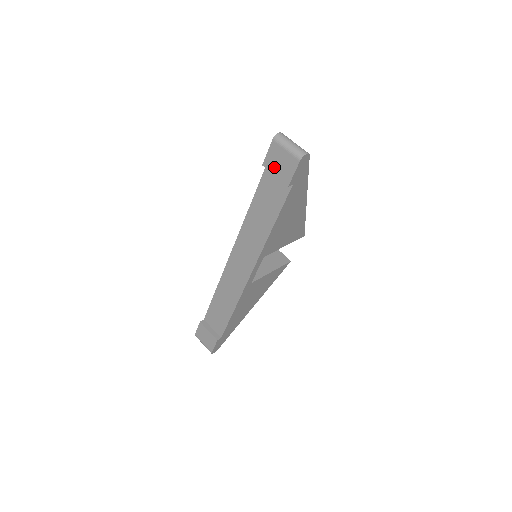
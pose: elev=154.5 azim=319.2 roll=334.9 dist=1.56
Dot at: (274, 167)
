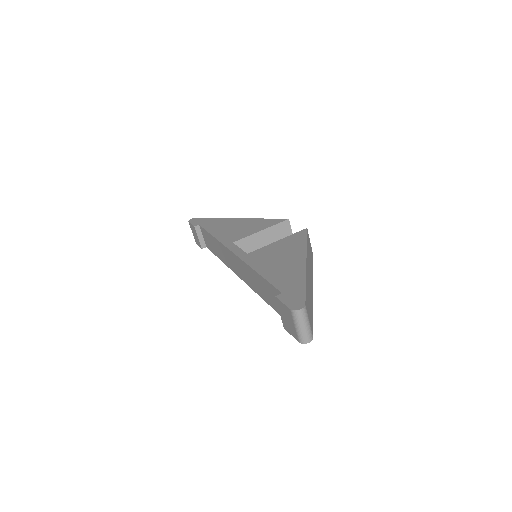
Dot at: (282, 311)
